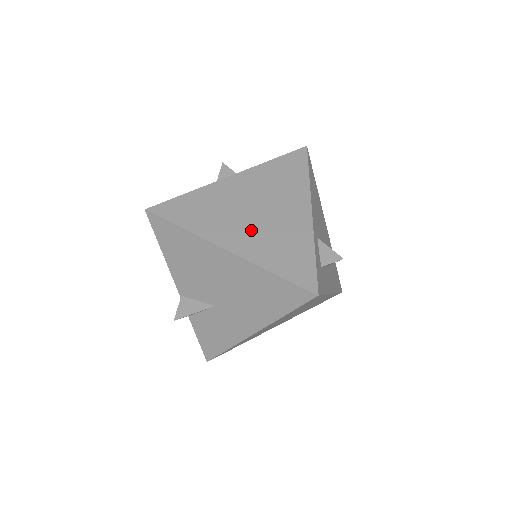
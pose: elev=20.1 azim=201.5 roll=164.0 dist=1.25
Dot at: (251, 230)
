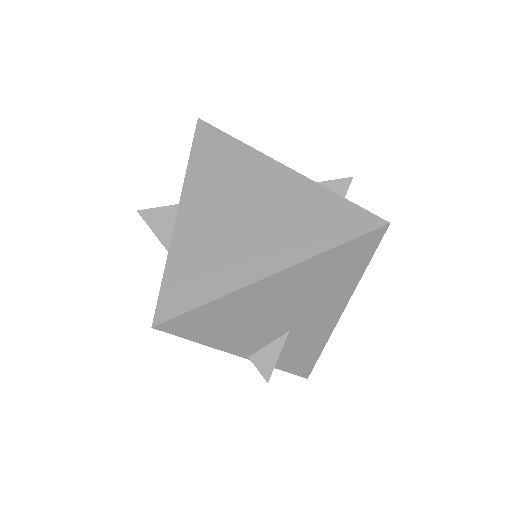
Dot at: (267, 235)
